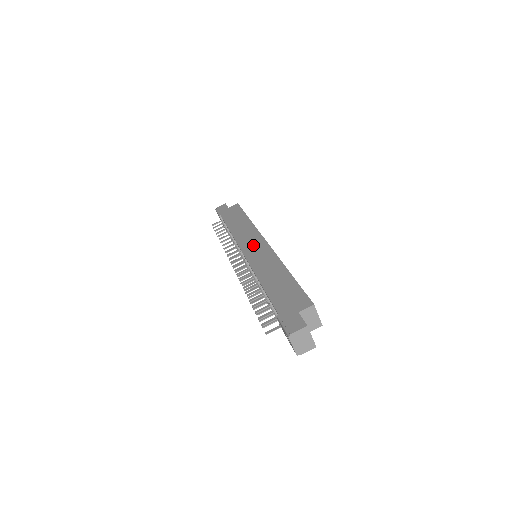
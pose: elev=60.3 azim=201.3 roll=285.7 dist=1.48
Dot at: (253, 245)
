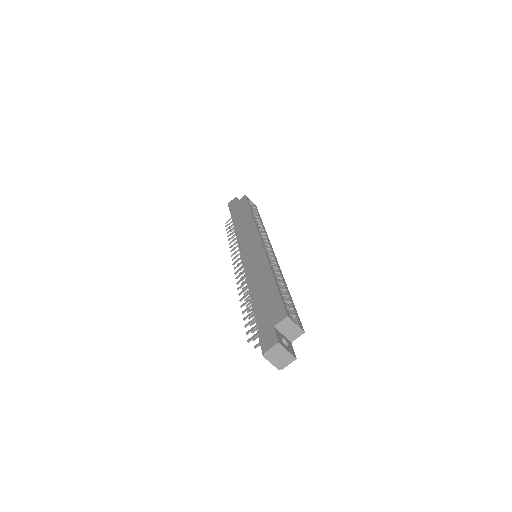
Dot at: (250, 246)
